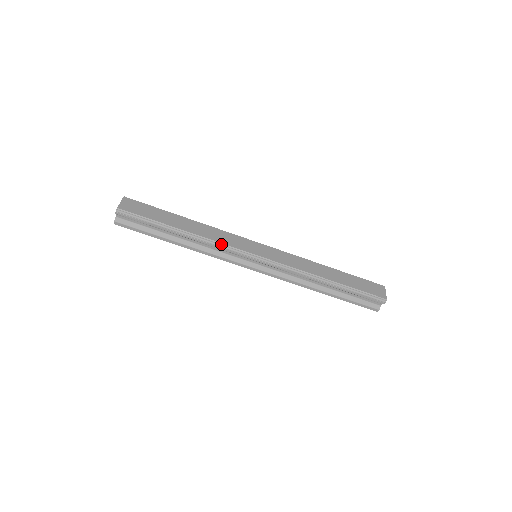
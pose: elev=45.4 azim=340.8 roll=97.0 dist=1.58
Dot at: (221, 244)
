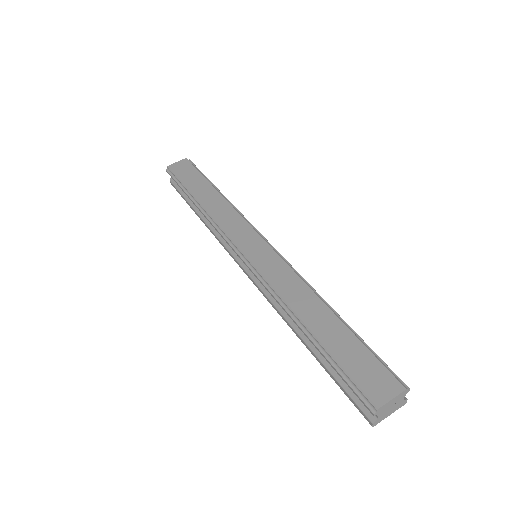
Dot at: (218, 225)
